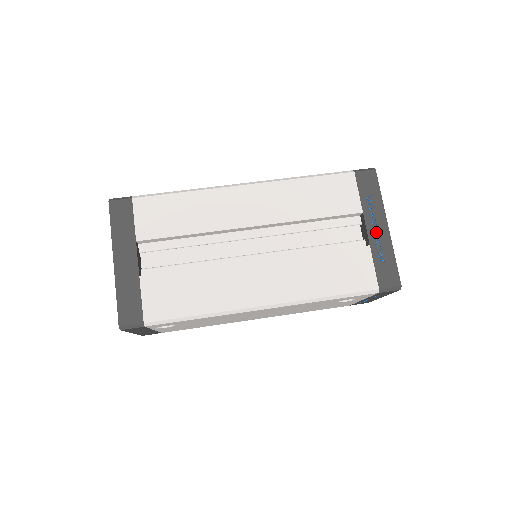
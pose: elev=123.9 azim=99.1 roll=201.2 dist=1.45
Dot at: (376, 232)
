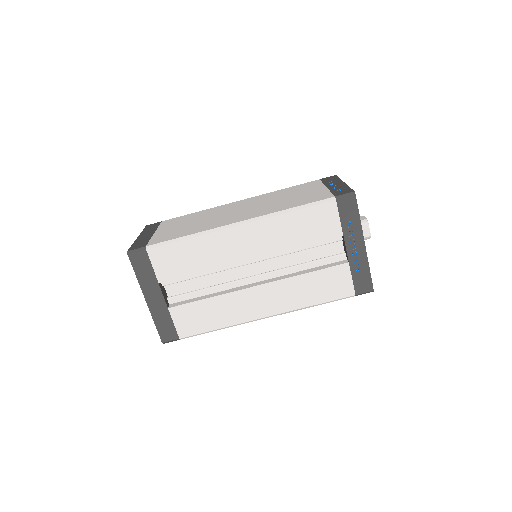
Dot at: (354, 251)
